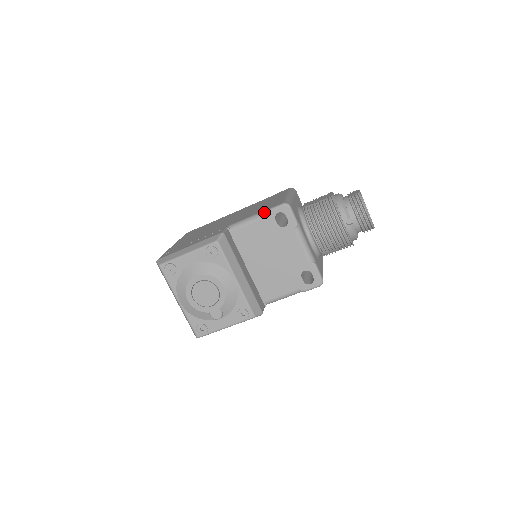
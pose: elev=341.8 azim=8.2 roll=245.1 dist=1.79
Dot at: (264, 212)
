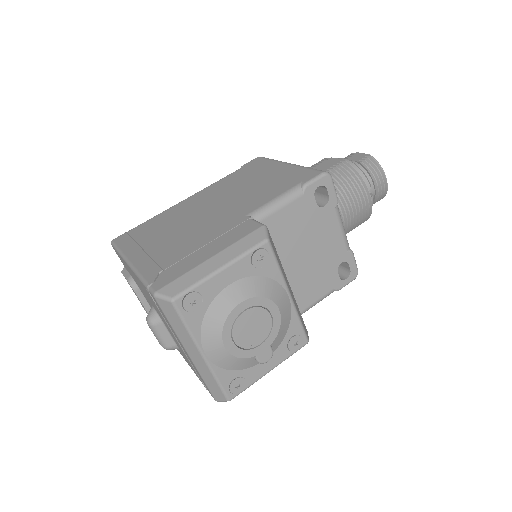
Dot at: (299, 188)
